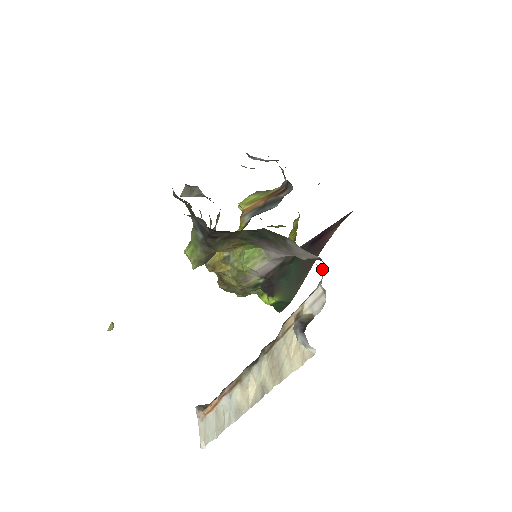
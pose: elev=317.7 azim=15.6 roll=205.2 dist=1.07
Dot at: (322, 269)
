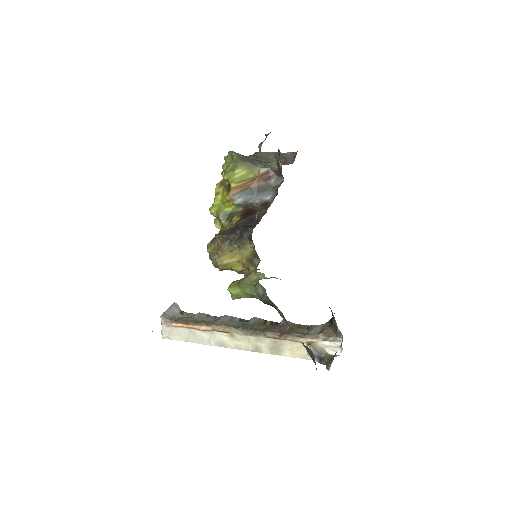
Dot at: occluded
